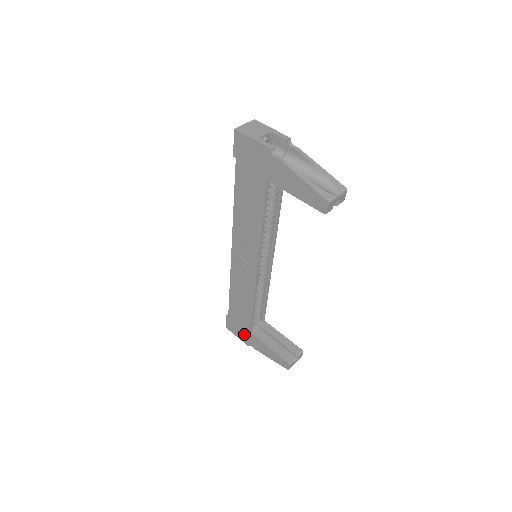
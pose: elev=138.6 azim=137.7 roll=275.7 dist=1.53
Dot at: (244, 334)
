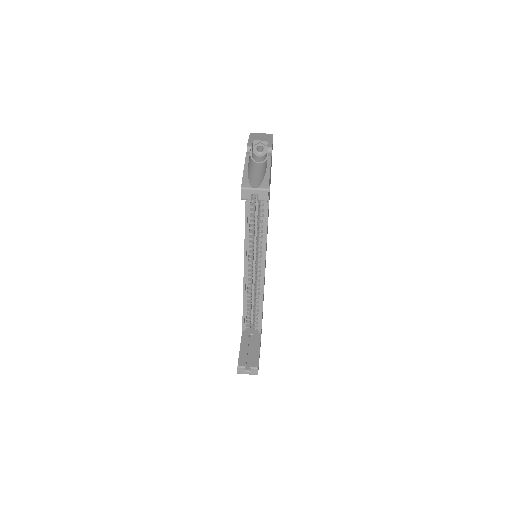
Dot at: occluded
